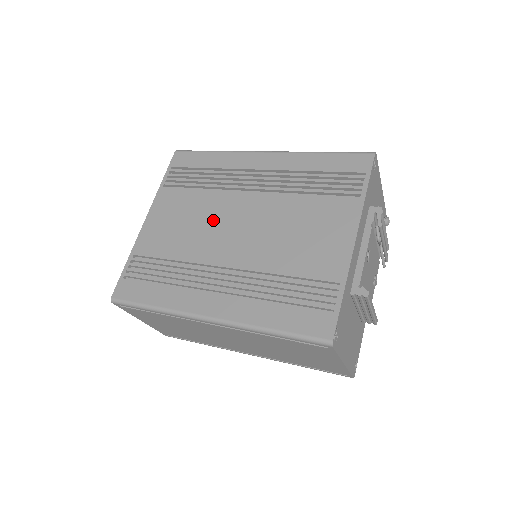
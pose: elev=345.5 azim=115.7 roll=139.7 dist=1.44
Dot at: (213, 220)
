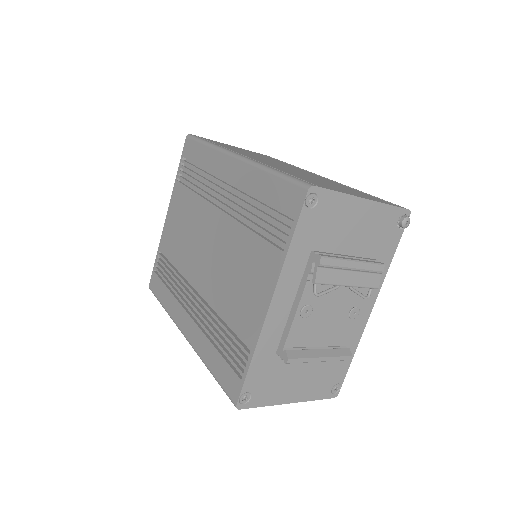
Dot at: (196, 234)
